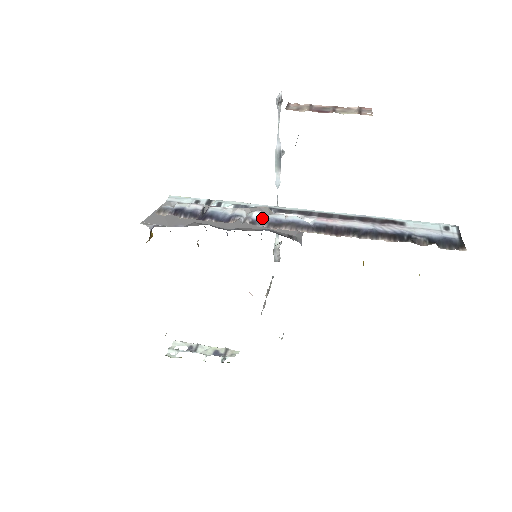
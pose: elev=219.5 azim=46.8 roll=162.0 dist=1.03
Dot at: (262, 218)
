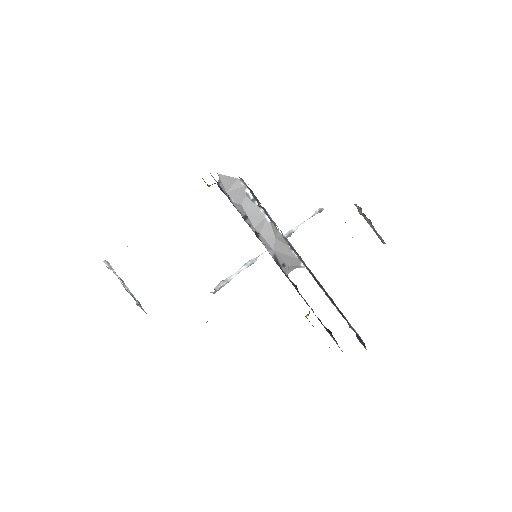
Dot at: (287, 239)
